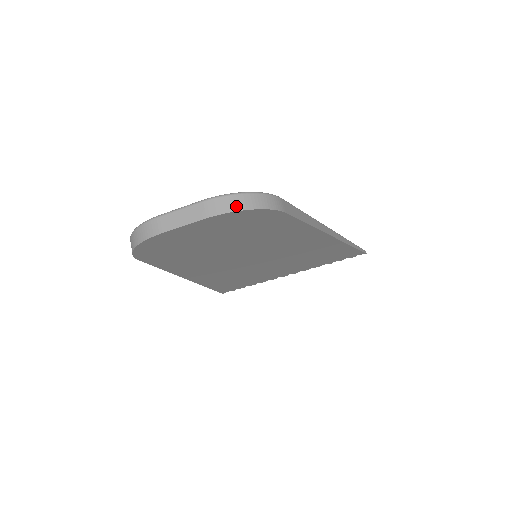
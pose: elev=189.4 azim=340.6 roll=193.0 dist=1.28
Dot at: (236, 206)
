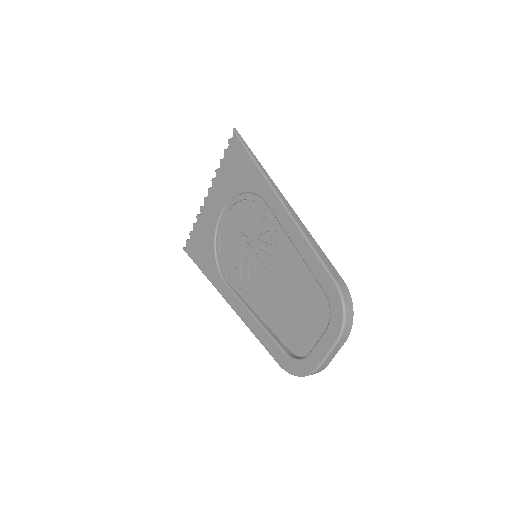
Dot at: (350, 323)
